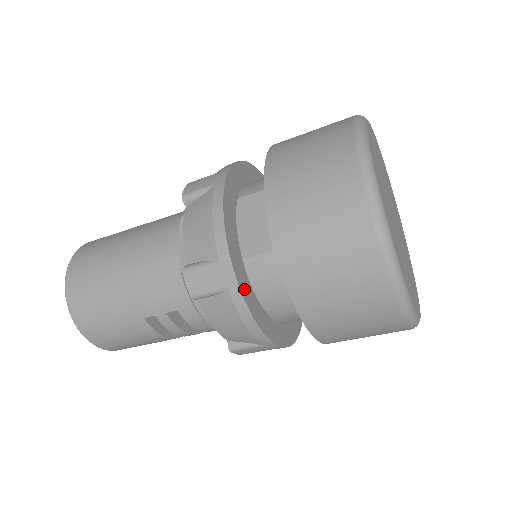
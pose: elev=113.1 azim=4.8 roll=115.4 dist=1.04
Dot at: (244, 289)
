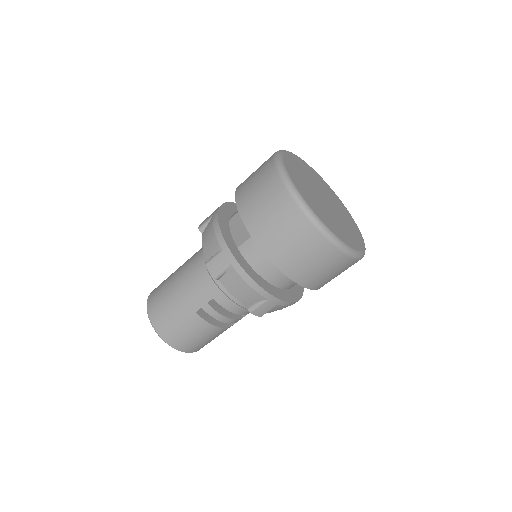
Dot at: (241, 262)
